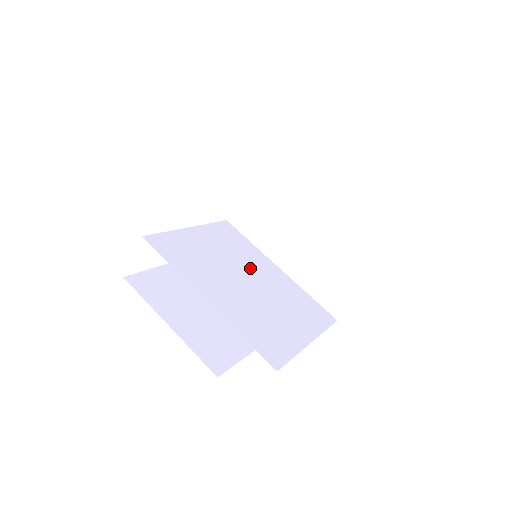
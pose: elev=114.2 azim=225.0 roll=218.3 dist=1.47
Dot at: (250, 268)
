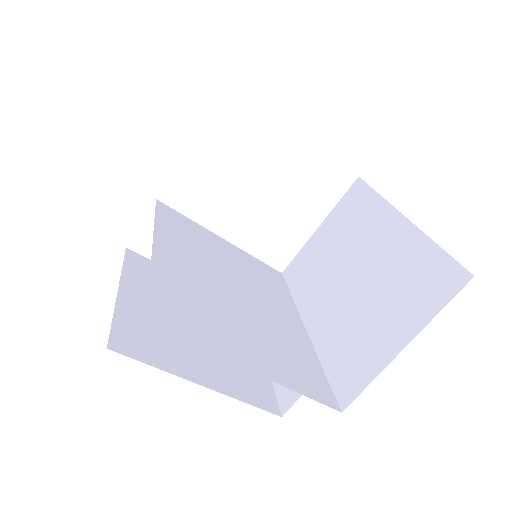
Dot at: (258, 294)
